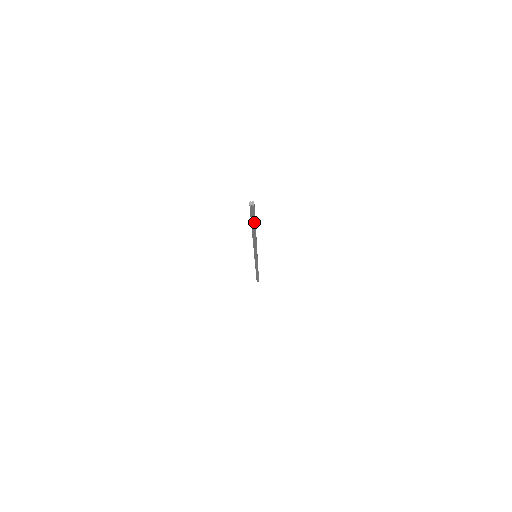
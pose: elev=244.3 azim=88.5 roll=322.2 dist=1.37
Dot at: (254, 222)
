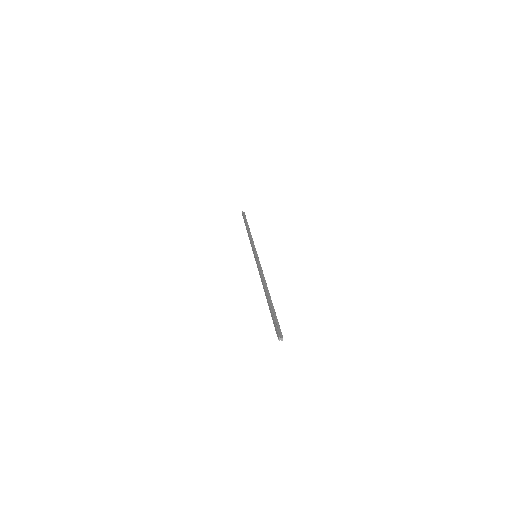
Dot at: occluded
